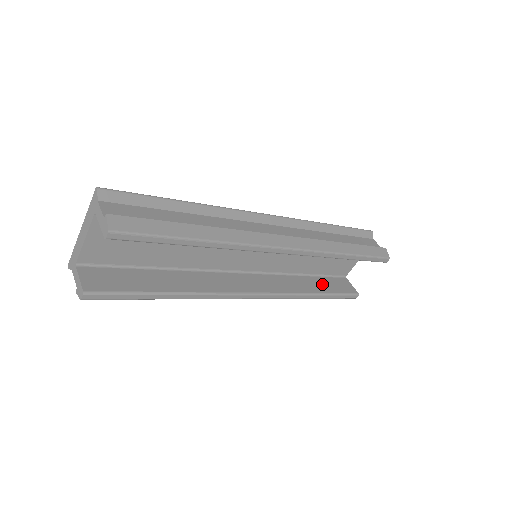
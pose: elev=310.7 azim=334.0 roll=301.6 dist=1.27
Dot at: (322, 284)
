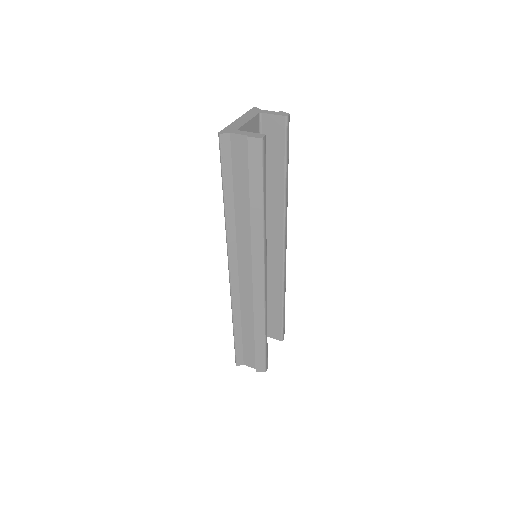
Dot at: occluded
